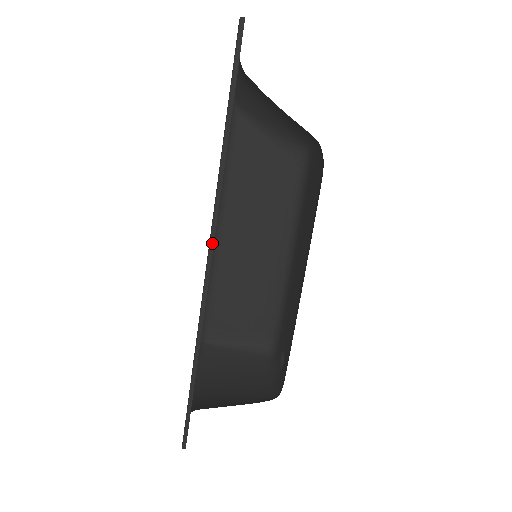
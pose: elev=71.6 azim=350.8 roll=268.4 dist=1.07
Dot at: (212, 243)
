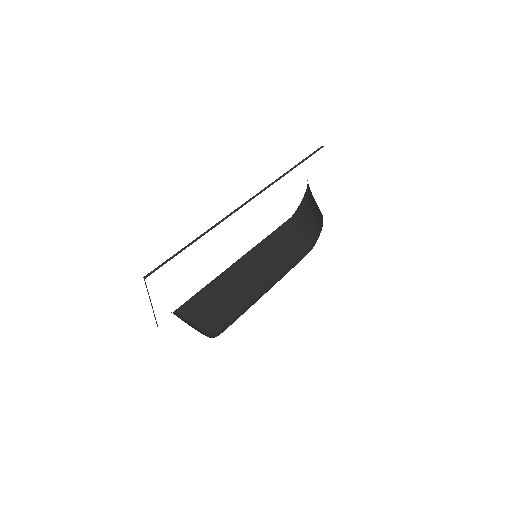
Dot at: occluded
